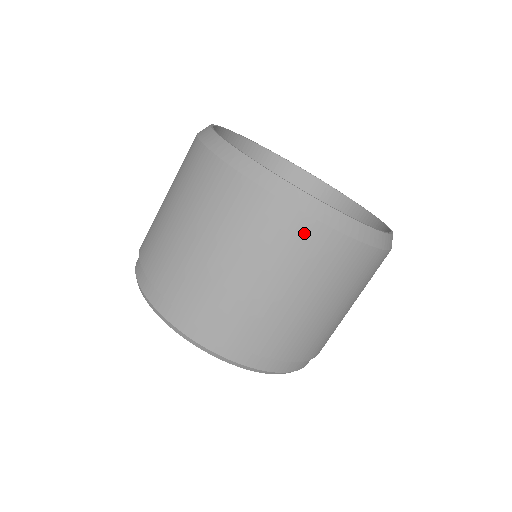
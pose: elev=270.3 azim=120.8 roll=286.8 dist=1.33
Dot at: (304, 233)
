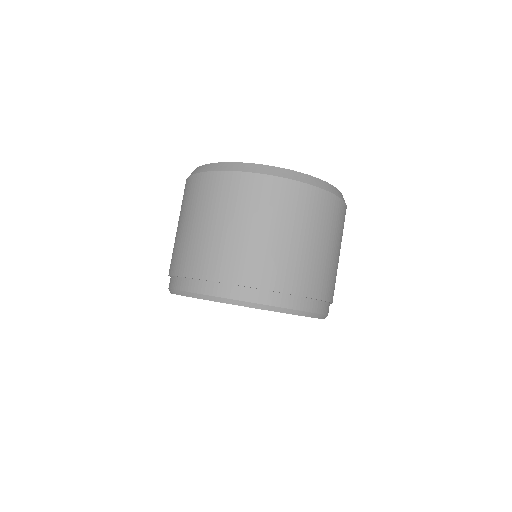
Dot at: (274, 188)
